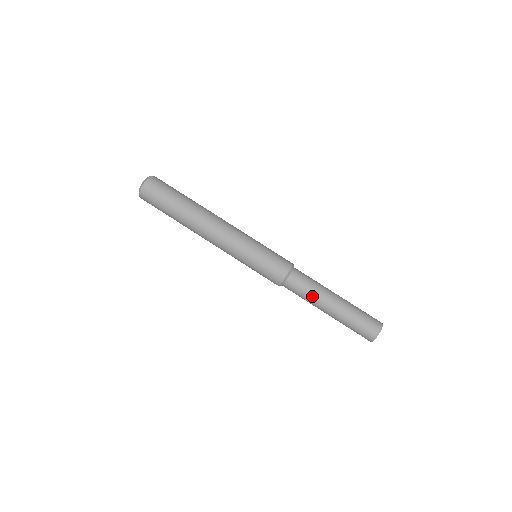
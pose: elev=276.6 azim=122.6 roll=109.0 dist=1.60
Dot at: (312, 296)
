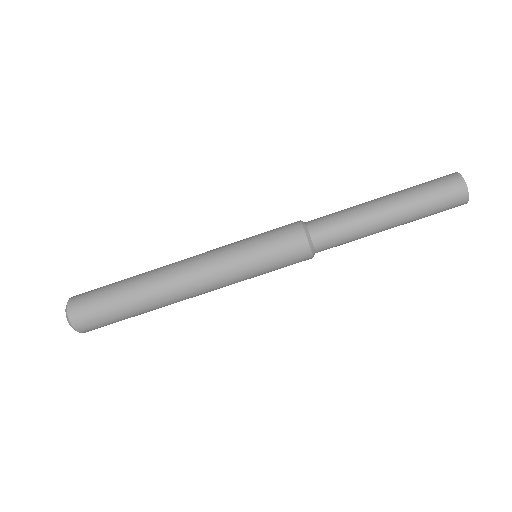
Dot at: occluded
